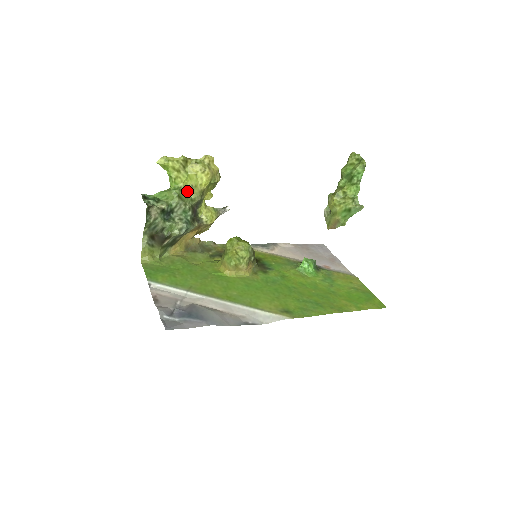
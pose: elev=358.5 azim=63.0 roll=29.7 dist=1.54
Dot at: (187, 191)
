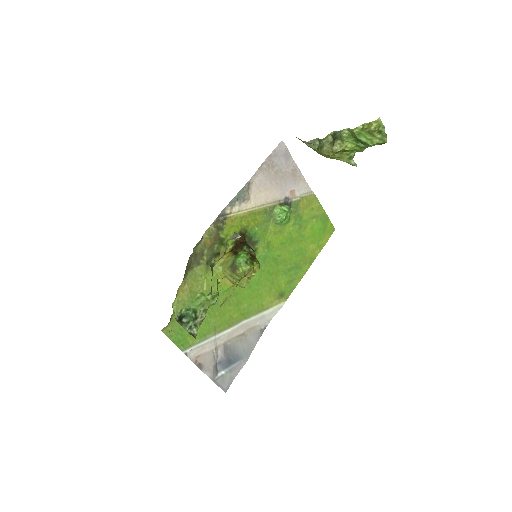
Dot at: occluded
